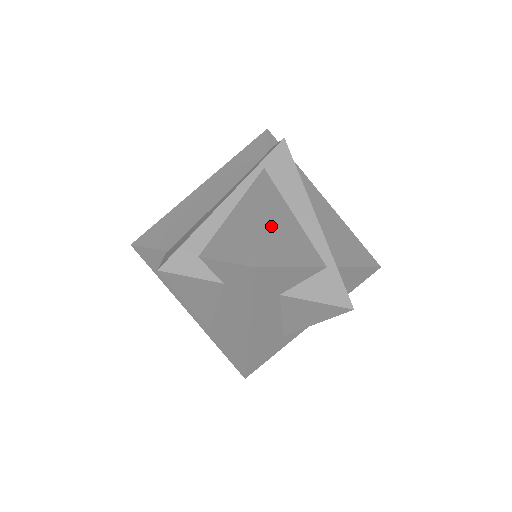
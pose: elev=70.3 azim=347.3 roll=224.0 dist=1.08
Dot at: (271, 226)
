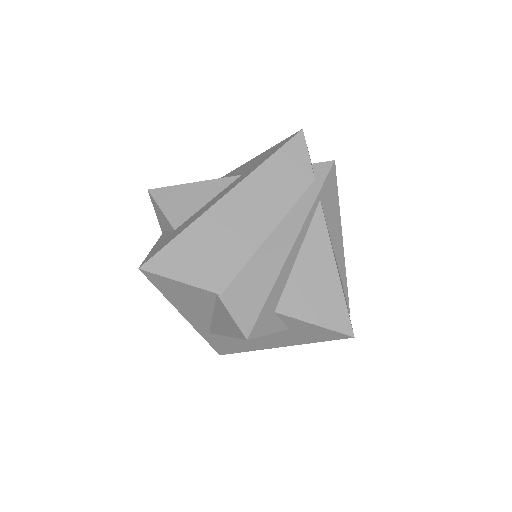
Dot at: occluded
